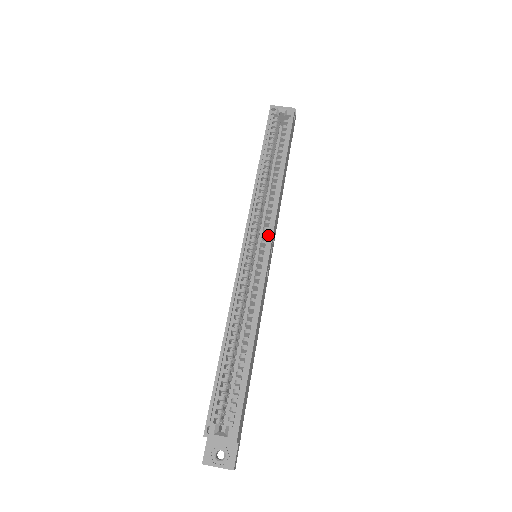
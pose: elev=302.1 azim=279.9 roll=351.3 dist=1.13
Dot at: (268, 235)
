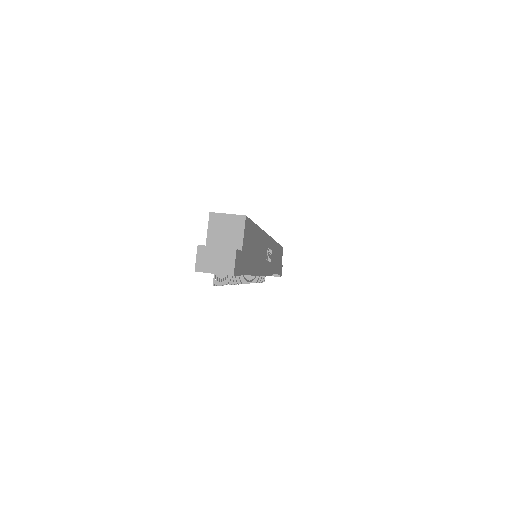
Dot at: occluded
